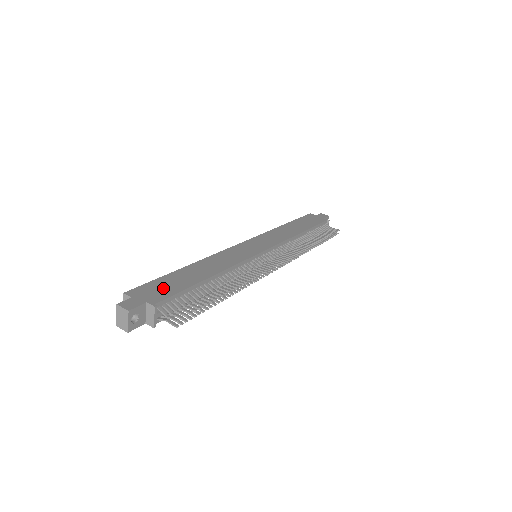
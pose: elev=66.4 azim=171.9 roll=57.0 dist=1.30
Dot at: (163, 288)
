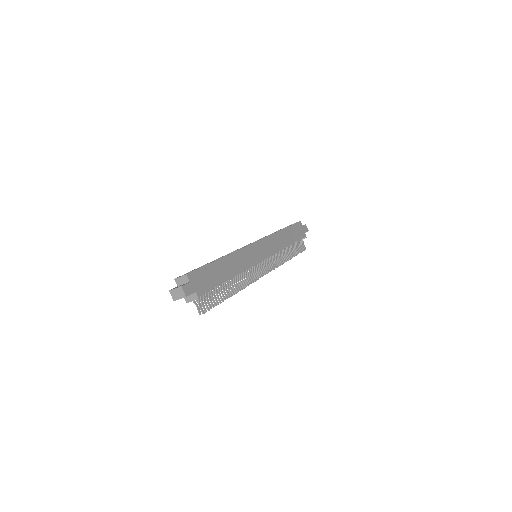
Dot at: (206, 279)
